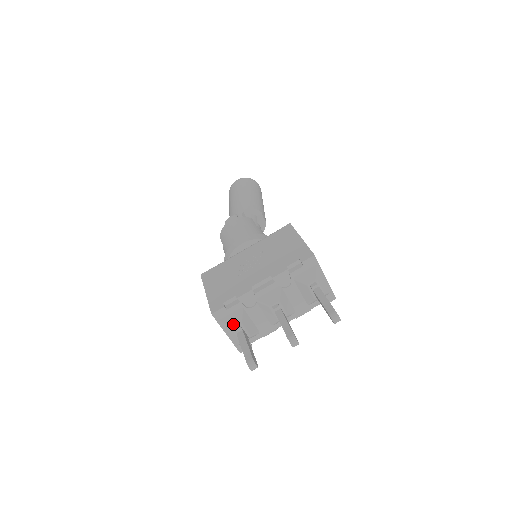
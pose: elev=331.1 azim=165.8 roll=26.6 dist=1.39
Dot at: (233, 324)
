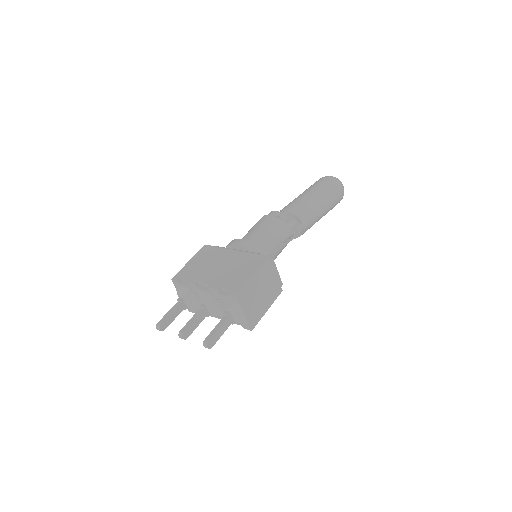
Dot at: (179, 294)
